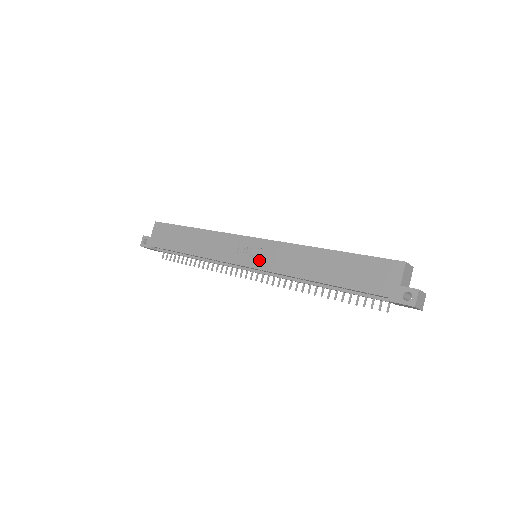
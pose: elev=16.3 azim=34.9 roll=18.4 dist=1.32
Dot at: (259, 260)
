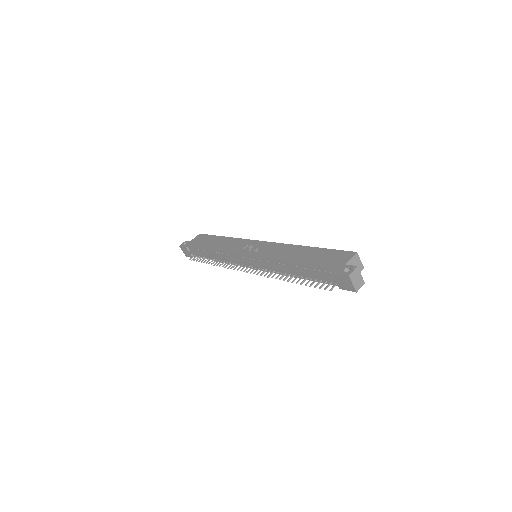
Dot at: (256, 252)
